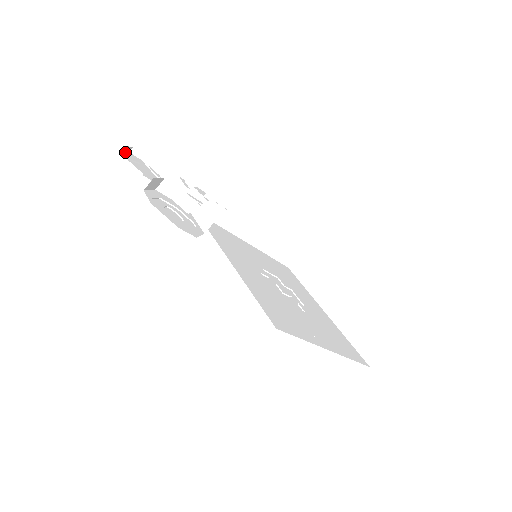
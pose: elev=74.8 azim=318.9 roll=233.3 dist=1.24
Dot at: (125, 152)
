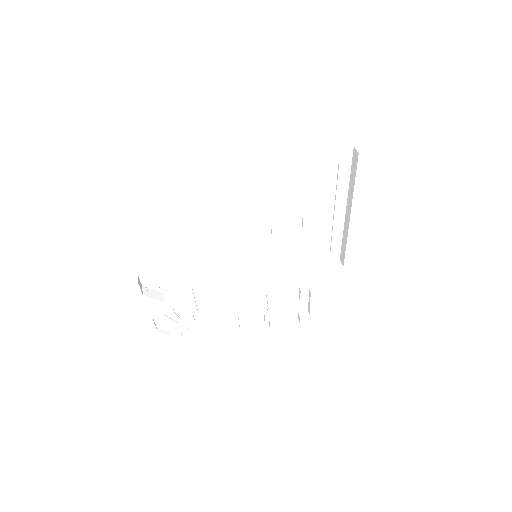
Dot at: (157, 328)
